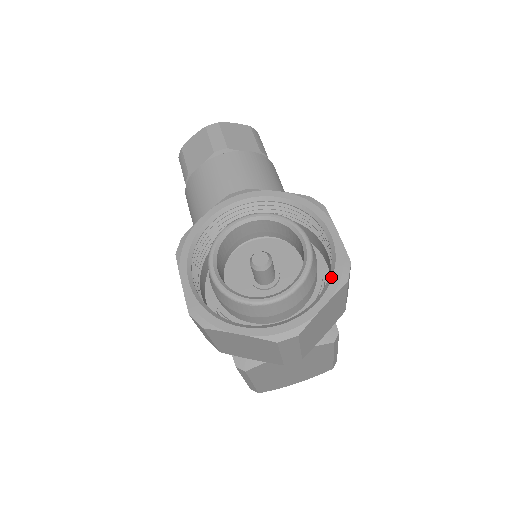
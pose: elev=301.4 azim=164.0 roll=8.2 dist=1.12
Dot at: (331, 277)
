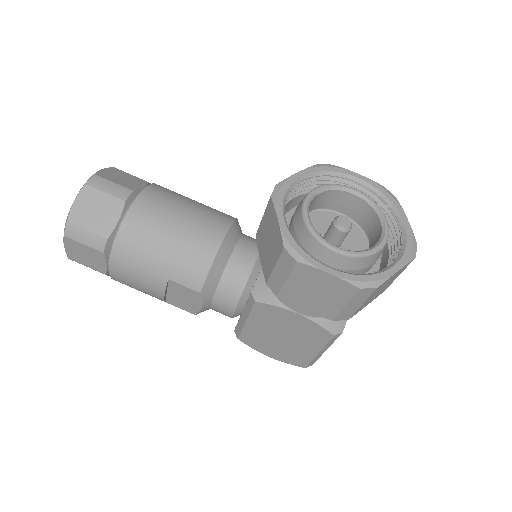
Dot at: (389, 201)
